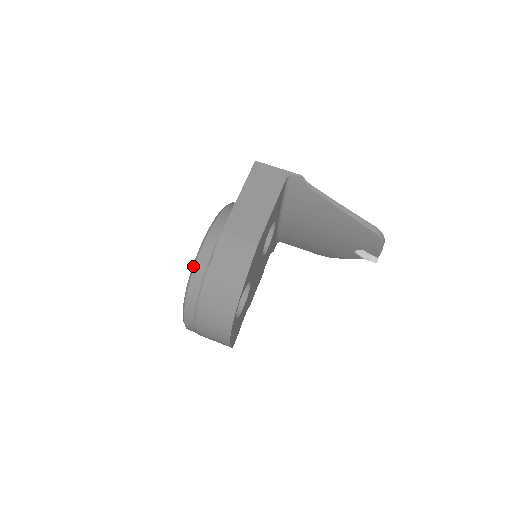
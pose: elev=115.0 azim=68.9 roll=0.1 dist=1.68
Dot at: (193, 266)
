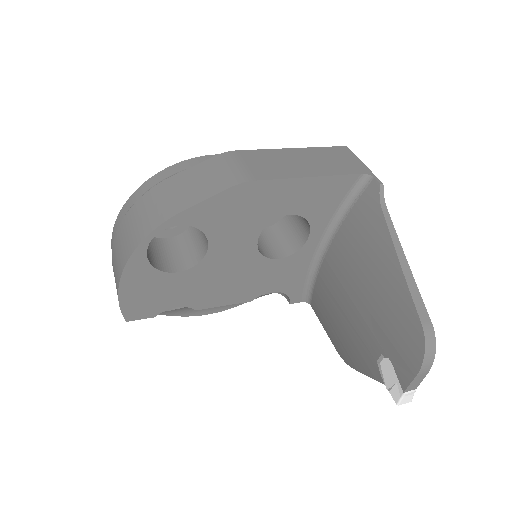
Dot at: (171, 166)
